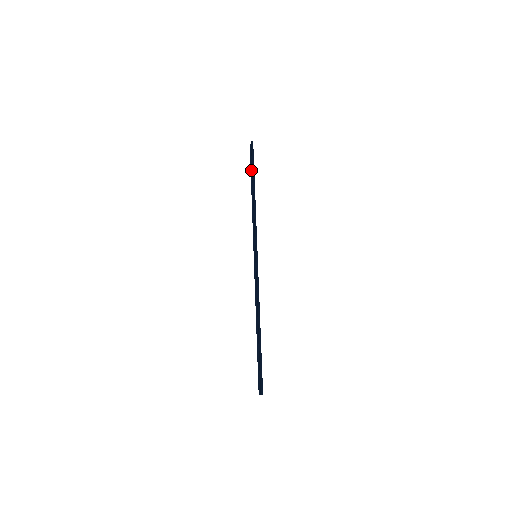
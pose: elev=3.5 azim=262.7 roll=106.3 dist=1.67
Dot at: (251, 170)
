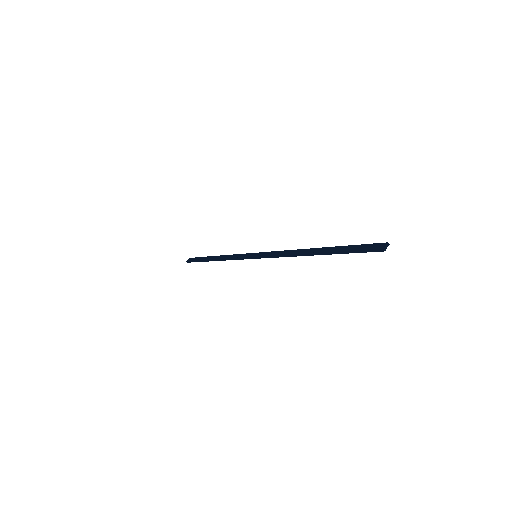
Dot at: (200, 260)
